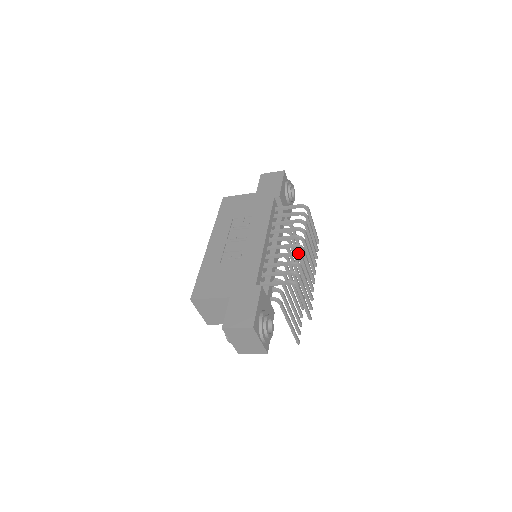
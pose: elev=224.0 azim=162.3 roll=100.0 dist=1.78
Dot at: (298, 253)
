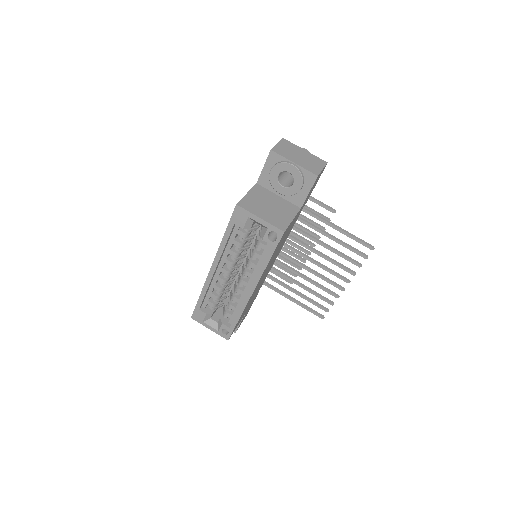
Dot at: occluded
